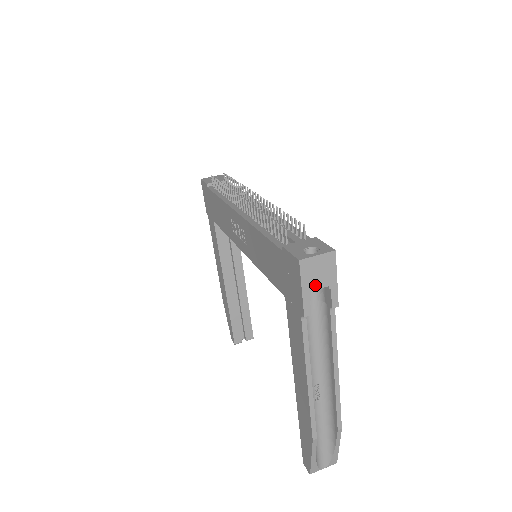
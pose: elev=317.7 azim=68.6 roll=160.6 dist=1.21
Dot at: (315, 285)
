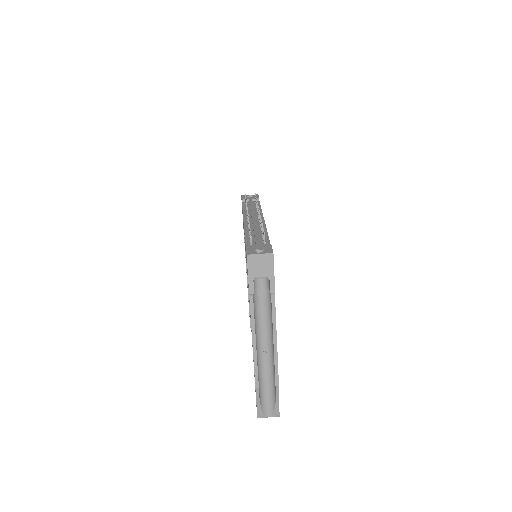
Dot at: (258, 274)
